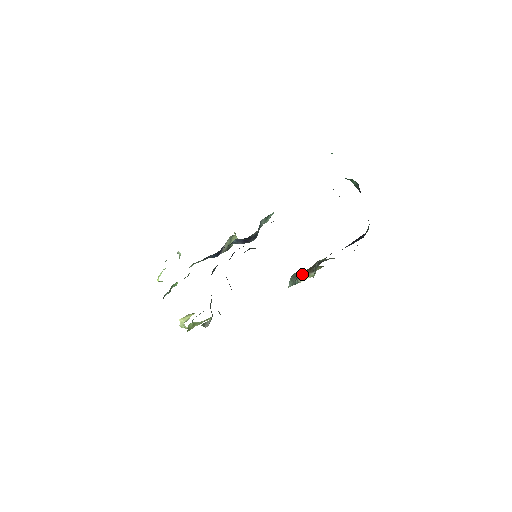
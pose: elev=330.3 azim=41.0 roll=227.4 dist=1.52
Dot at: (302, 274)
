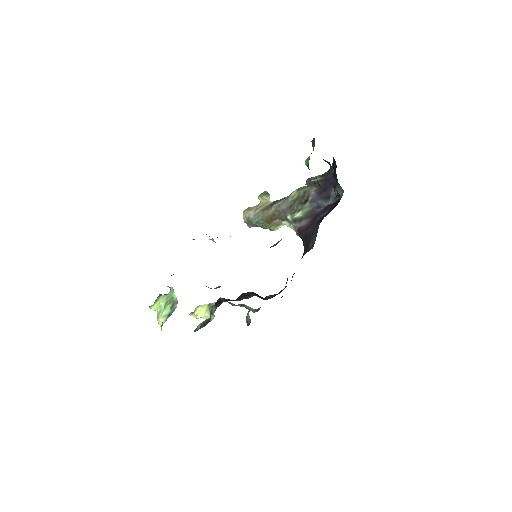
Dot at: (274, 226)
